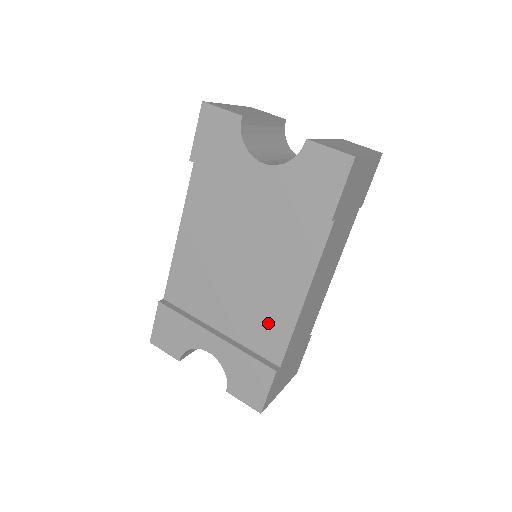
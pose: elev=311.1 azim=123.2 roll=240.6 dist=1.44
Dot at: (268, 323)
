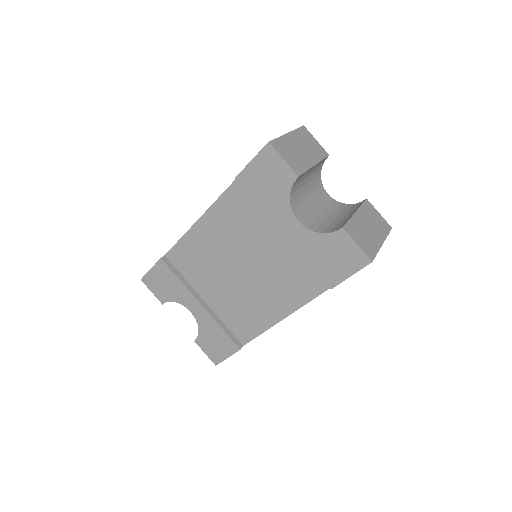
Dot at: (248, 317)
